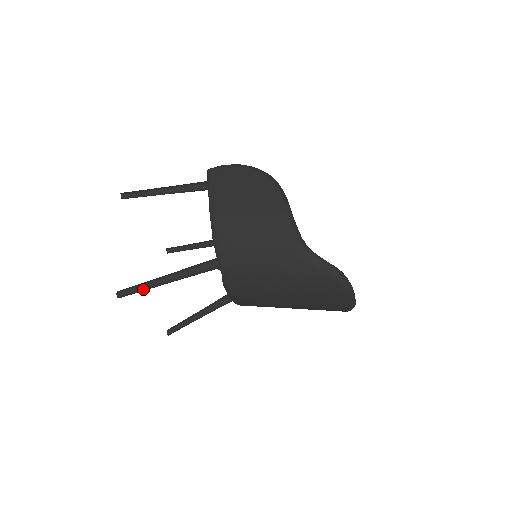
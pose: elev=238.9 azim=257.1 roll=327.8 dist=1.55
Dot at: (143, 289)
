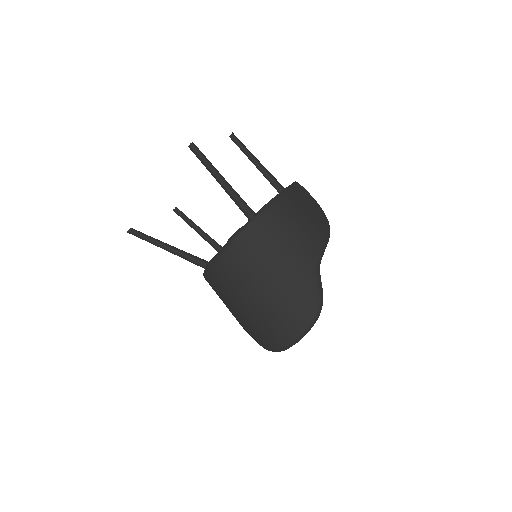
Dot at: (206, 163)
